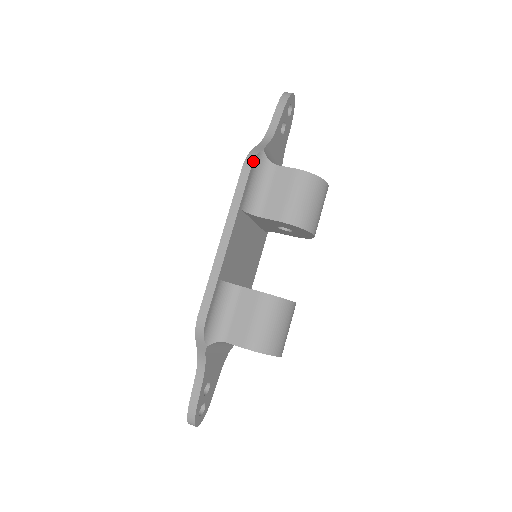
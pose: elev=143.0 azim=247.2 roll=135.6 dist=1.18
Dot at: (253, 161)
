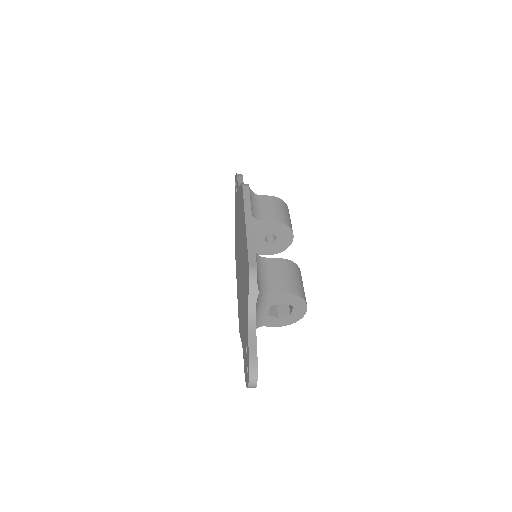
Dot at: (248, 185)
